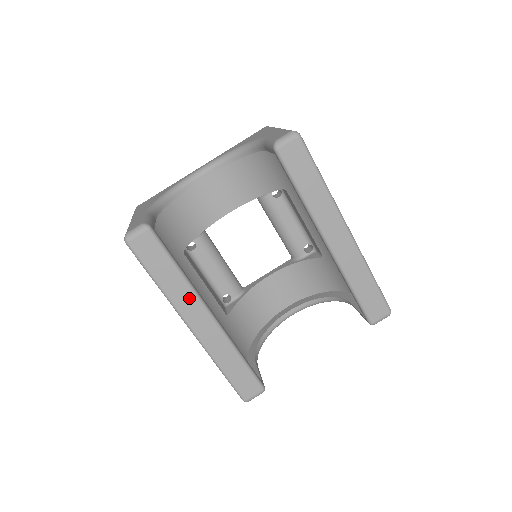
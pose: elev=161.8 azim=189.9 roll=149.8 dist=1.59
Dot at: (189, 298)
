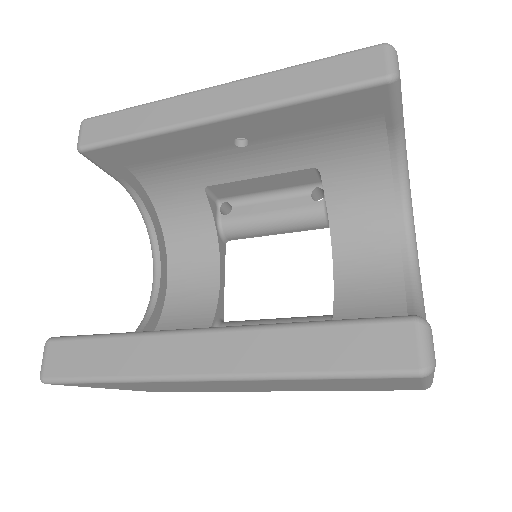
Dot at: (158, 347)
